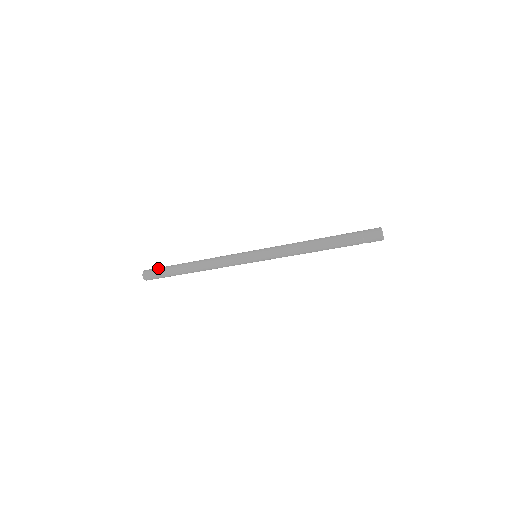
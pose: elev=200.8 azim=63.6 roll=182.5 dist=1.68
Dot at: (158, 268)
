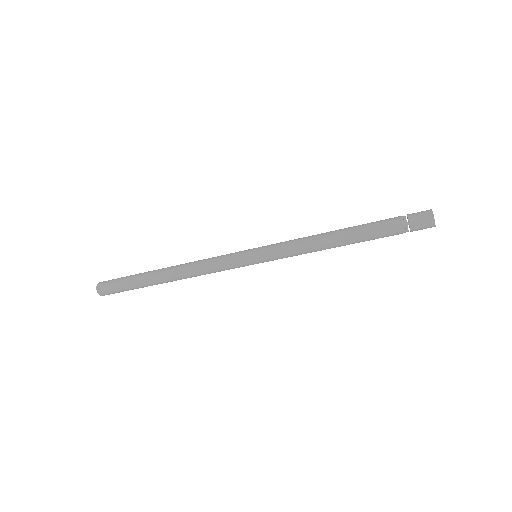
Dot at: occluded
